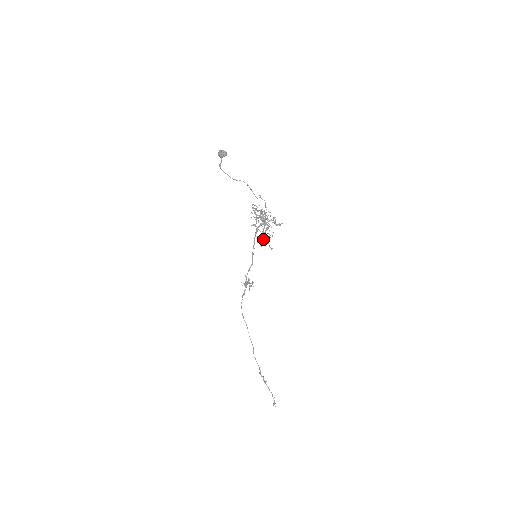
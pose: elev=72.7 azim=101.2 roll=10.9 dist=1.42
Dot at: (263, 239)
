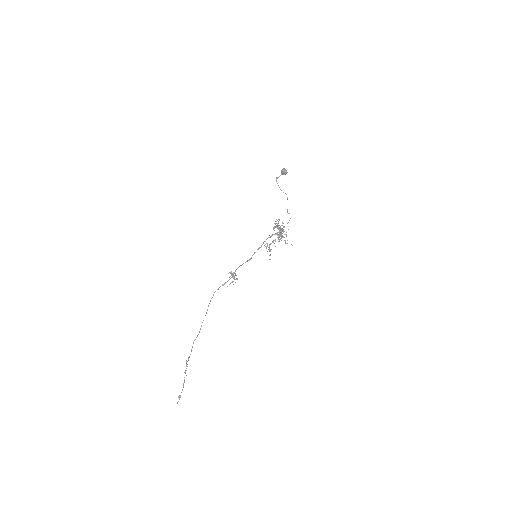
Dot at: occluded
